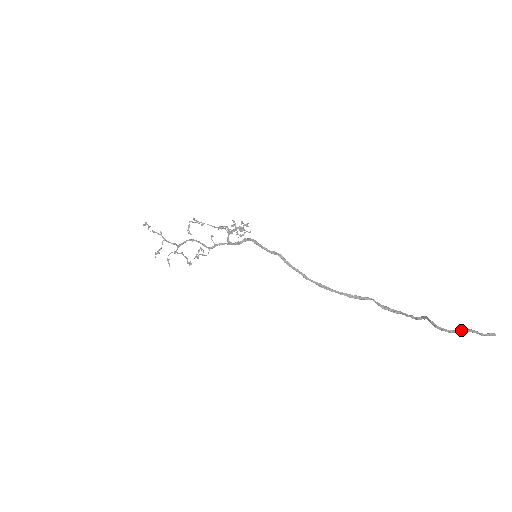
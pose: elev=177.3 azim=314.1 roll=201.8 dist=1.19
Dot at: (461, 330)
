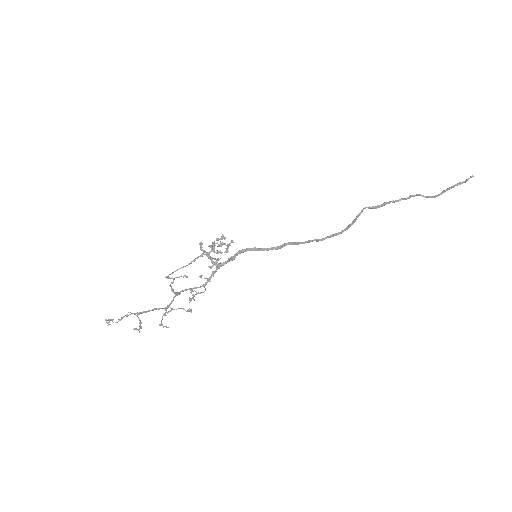
Dot at: (449, 189)
